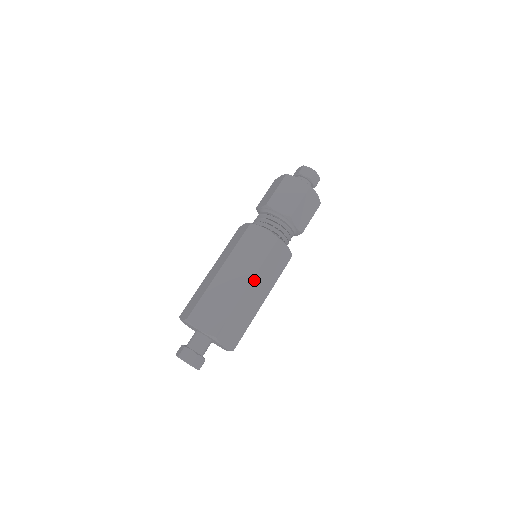
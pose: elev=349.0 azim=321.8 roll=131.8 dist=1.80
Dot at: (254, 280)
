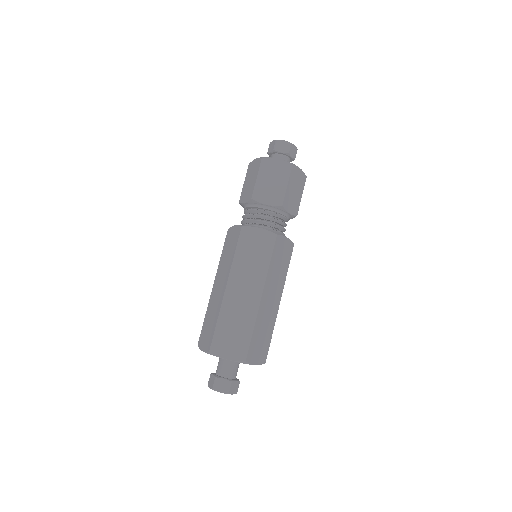
Dot at: (231, 279)
